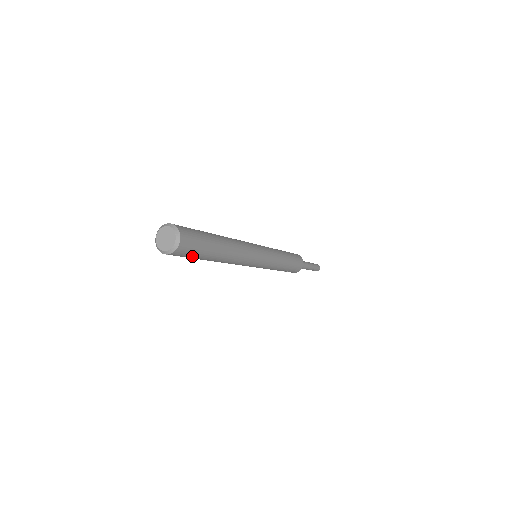
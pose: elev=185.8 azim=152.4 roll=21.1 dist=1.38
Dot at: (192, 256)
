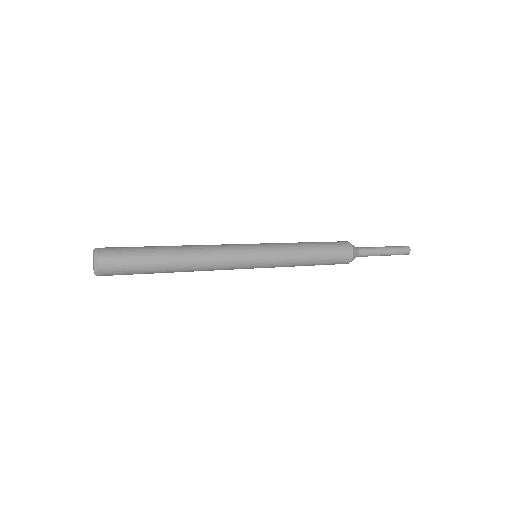
Dot at: occluded
